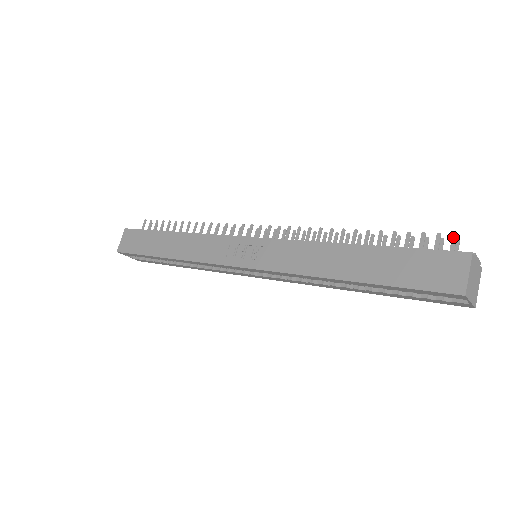
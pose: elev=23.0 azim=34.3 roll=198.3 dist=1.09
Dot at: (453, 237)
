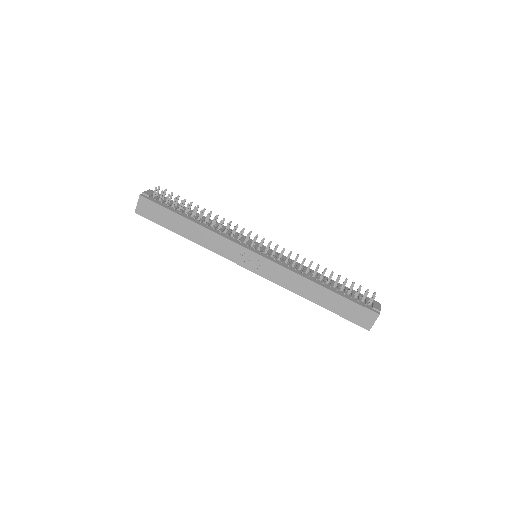
Dot at: (374, 297)
